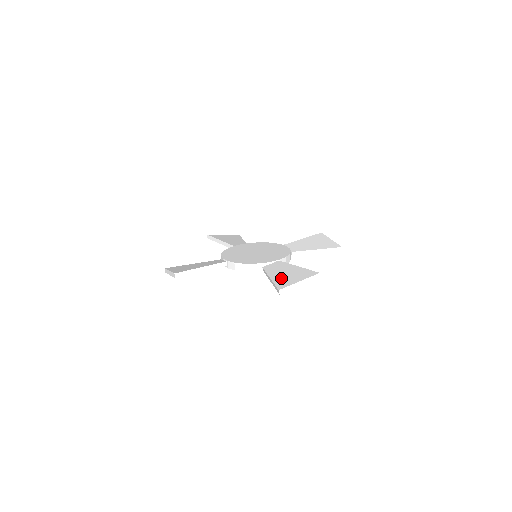
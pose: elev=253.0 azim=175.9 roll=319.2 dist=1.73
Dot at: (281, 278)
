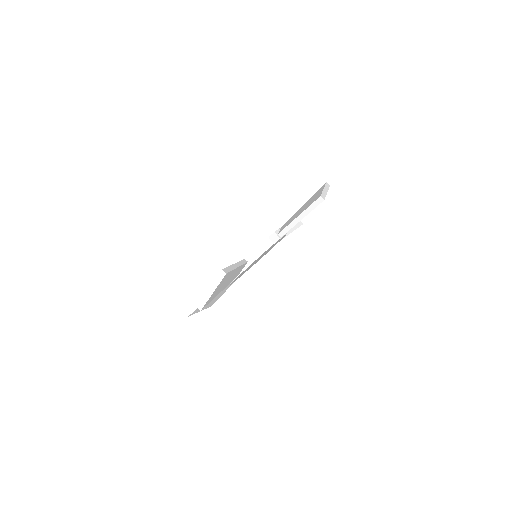
Dot at: (307, 206)
